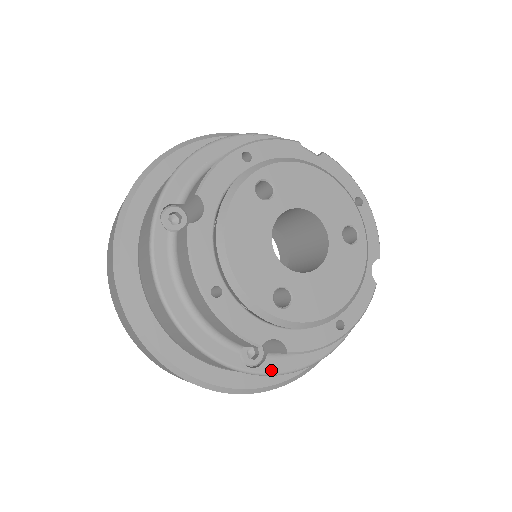
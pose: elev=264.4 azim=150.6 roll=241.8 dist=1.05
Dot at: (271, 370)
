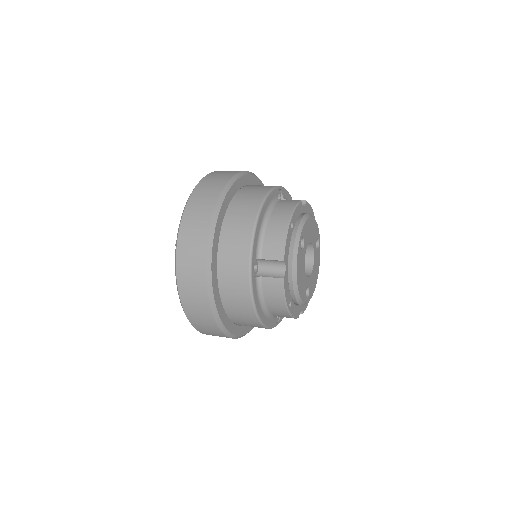
Dot at: (282, 318)
